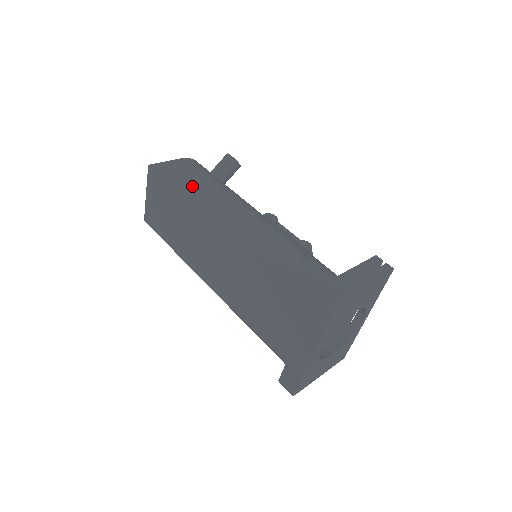
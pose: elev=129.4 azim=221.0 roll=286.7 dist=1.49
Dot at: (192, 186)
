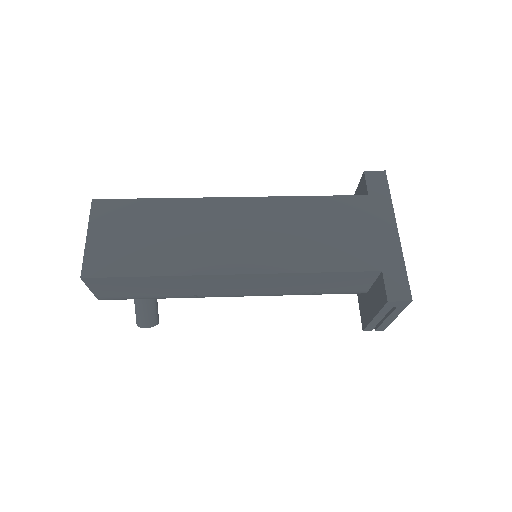
Dot at: occluded
